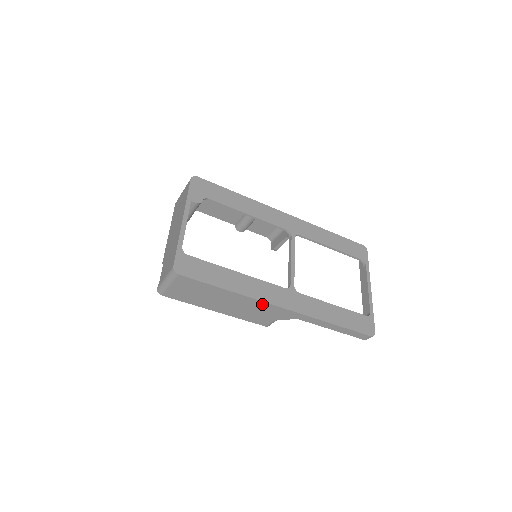
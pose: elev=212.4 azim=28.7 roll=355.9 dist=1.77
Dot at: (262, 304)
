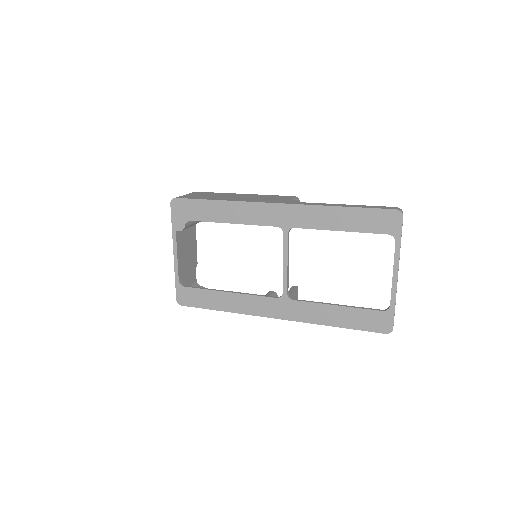
Dot at: occluded
